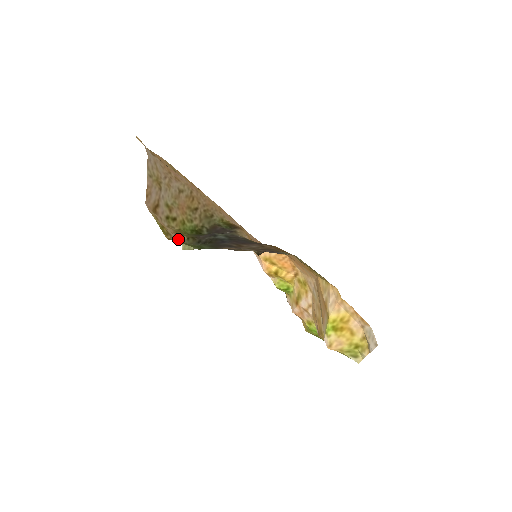
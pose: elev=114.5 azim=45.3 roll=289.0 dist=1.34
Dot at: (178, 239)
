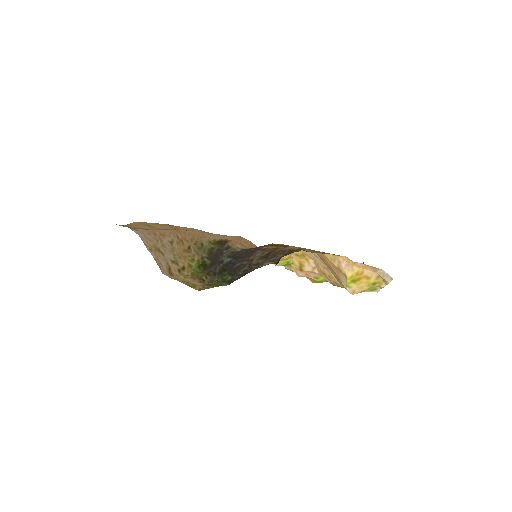
Dot at: (203, 284)
